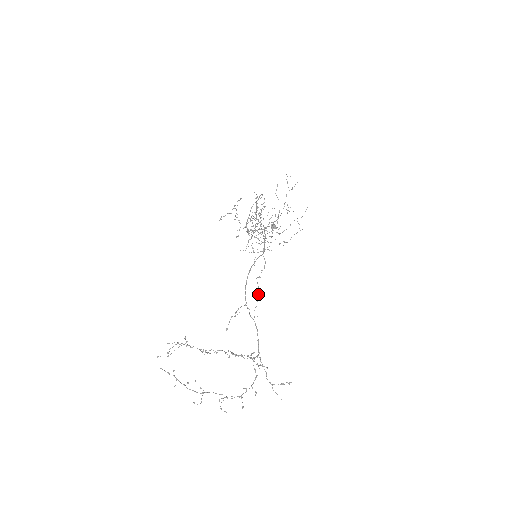
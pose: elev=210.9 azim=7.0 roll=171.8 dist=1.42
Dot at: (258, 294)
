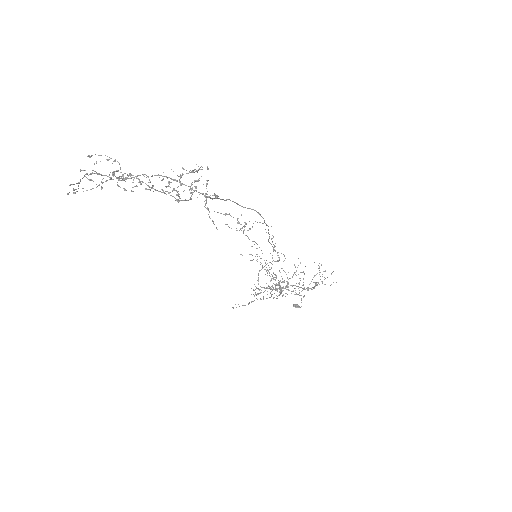
Dot at: (249, 303)
